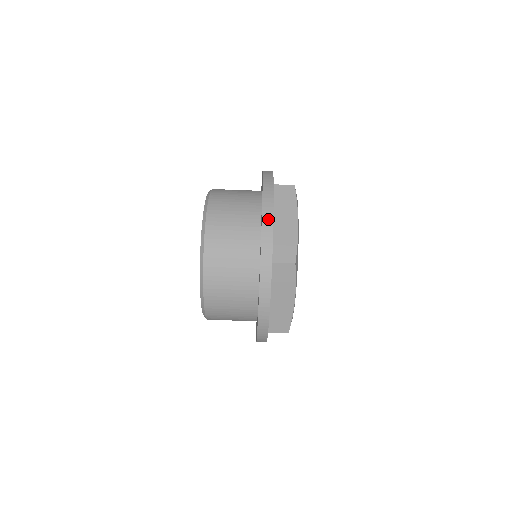
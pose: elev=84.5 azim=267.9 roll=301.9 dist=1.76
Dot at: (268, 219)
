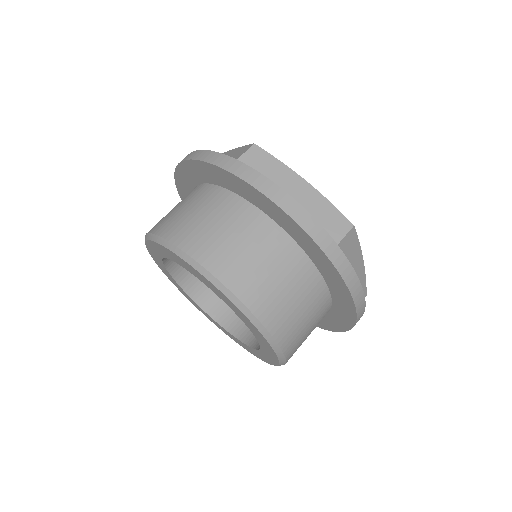
Dot at: (192, 155)
